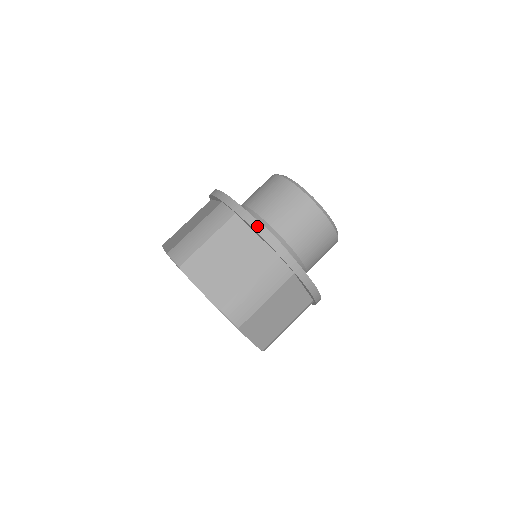
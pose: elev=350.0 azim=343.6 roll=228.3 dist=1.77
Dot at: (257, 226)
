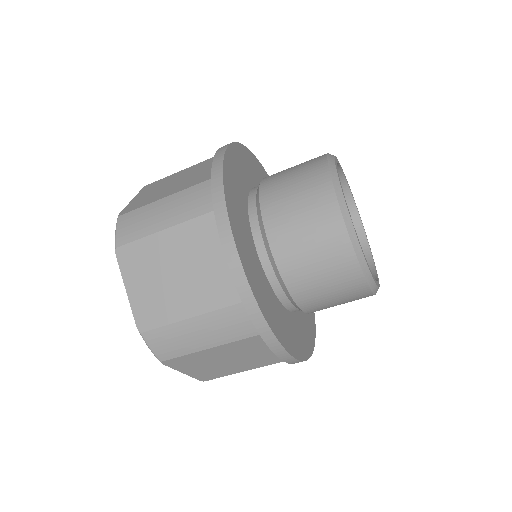
Dot at: (223, 148)
